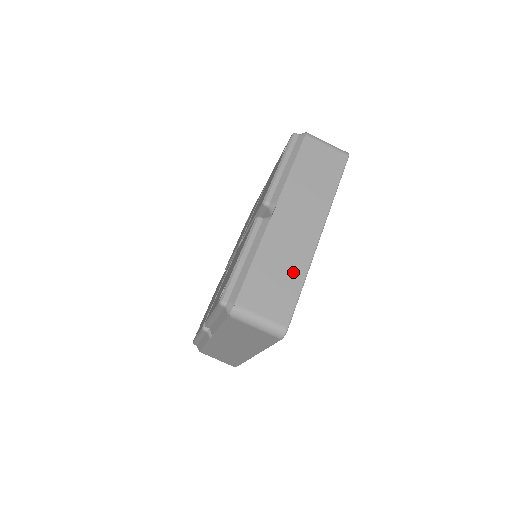
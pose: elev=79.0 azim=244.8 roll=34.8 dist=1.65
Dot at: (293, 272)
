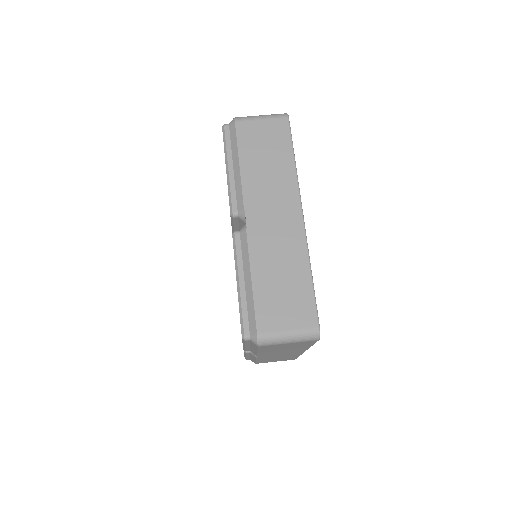
Dot at: (296, 269)
